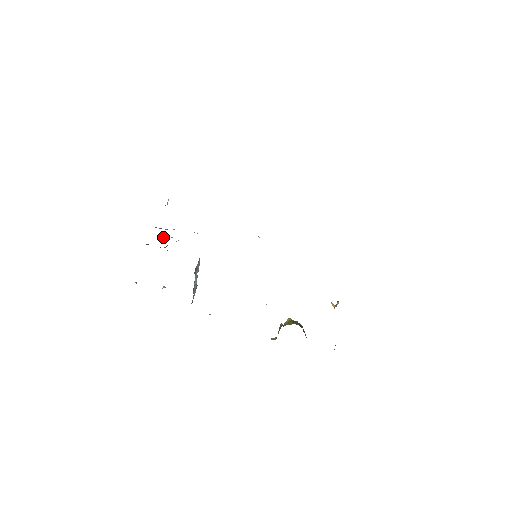
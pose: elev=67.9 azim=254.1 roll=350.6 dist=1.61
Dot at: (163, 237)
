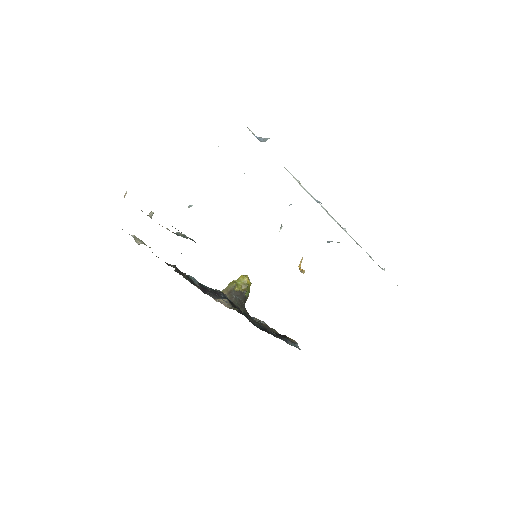
Dot at: occluded
